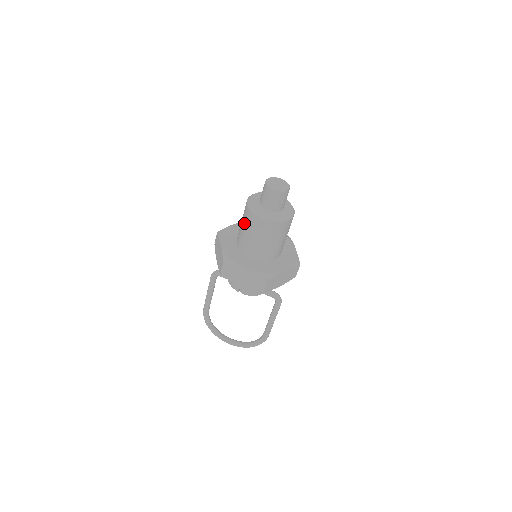
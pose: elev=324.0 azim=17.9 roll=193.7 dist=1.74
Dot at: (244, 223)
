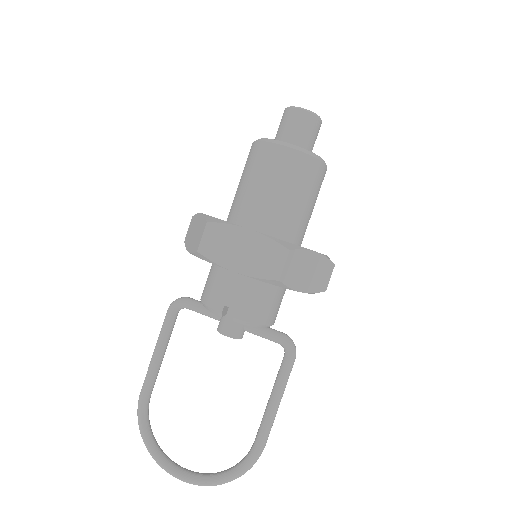
Dot at: (246, 171)
